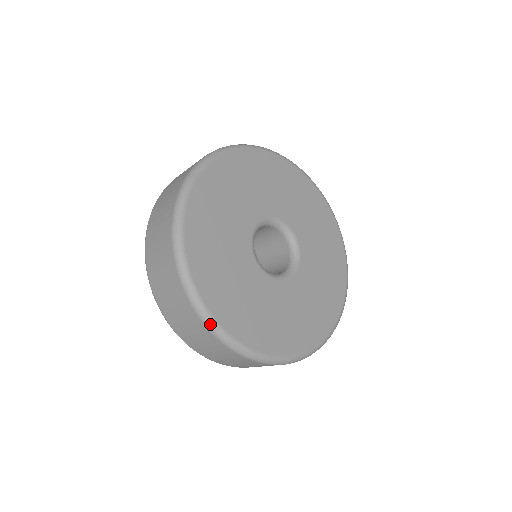
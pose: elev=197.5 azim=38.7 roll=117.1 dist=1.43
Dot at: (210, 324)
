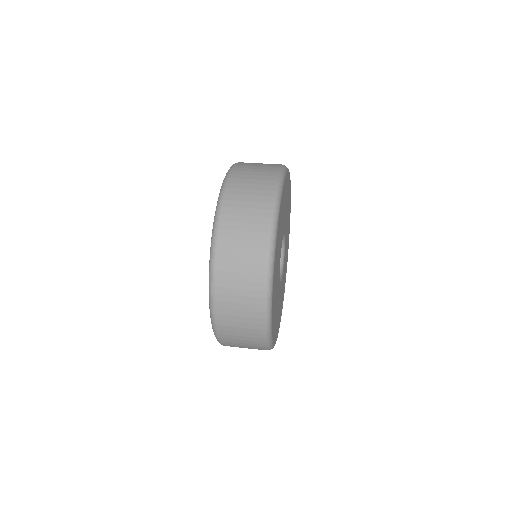
Dot at: occluded
